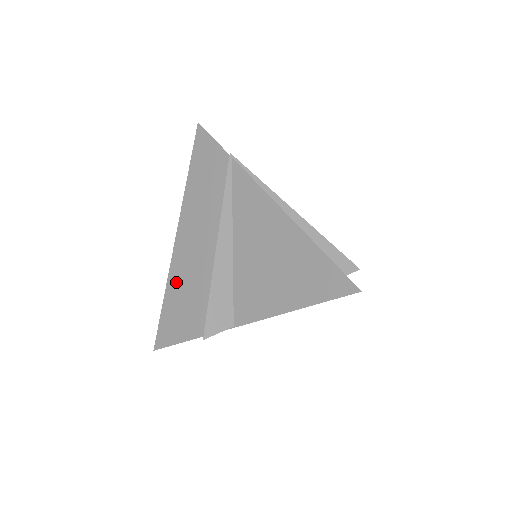
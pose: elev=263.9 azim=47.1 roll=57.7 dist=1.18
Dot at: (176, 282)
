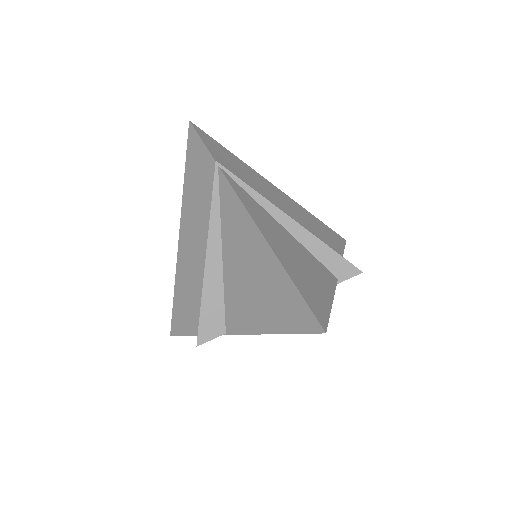
Dot at: (182, 279)
